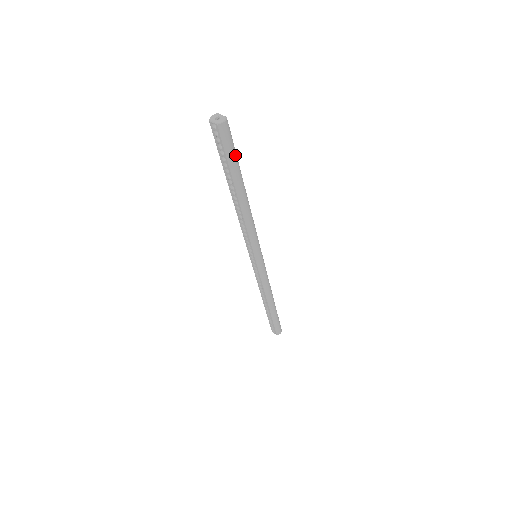
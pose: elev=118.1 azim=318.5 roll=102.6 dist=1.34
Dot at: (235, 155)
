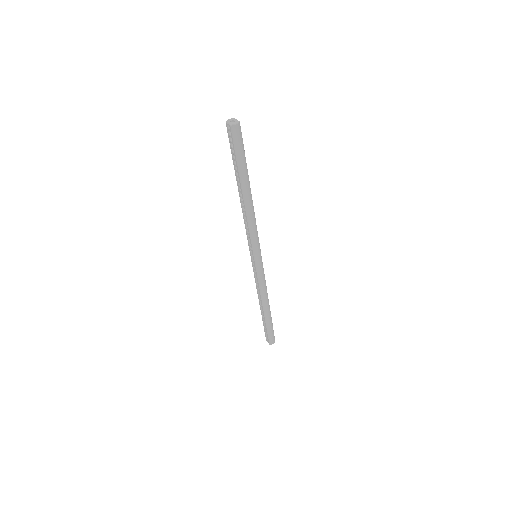
Dot at: (244, 156)
